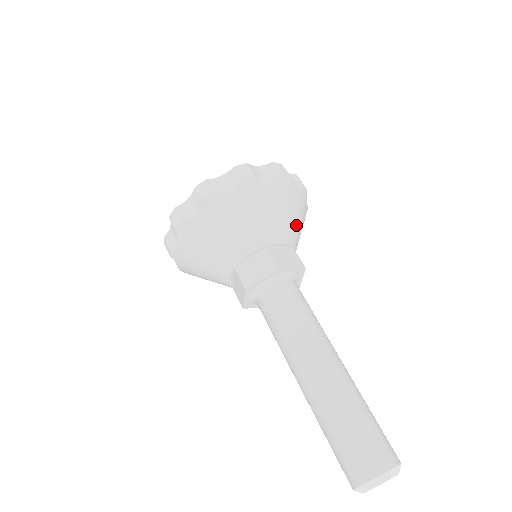
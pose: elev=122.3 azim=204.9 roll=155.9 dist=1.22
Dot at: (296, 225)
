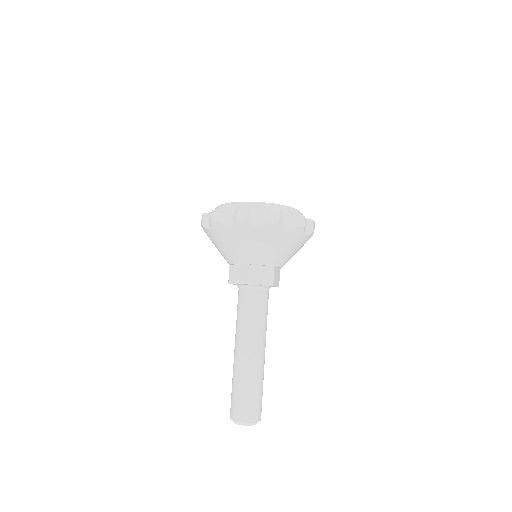
Dot at: occluded
